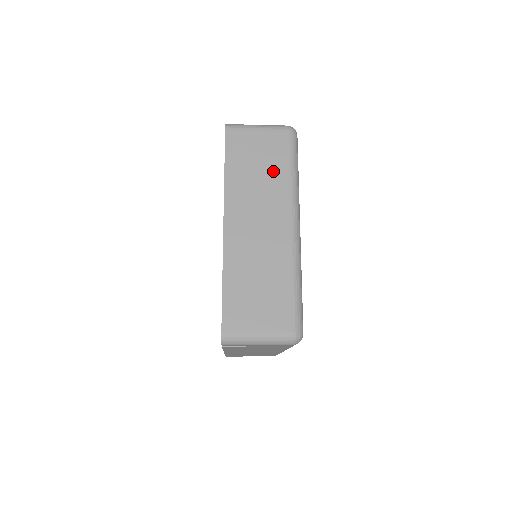
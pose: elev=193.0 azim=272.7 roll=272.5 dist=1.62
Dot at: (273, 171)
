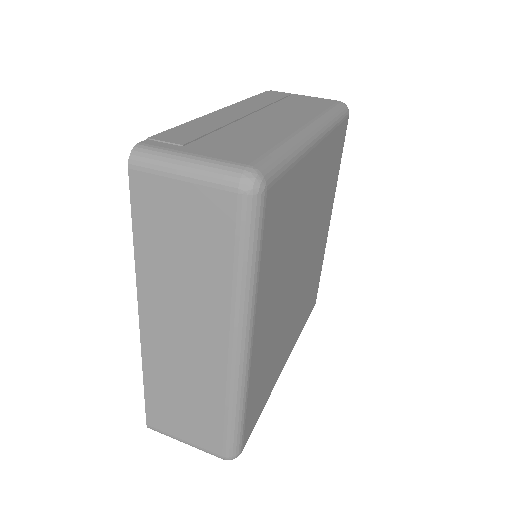
Dot at: (207, 264)
